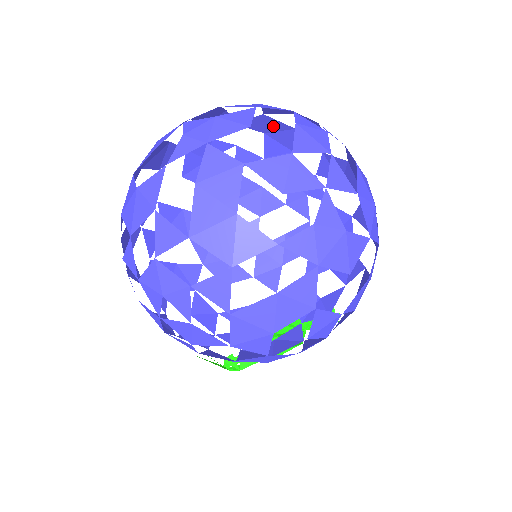
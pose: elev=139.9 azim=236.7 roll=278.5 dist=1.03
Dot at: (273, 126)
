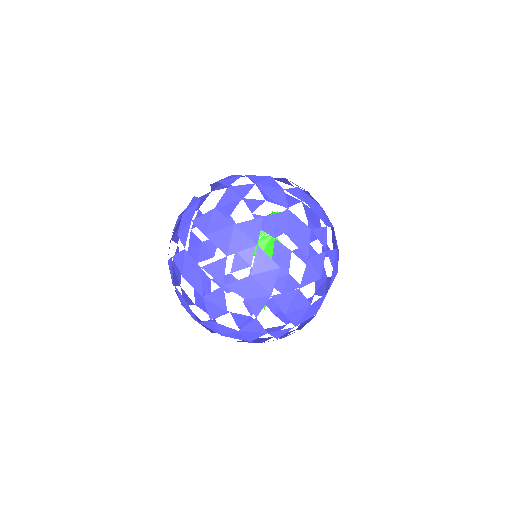
Dot at: occluded
